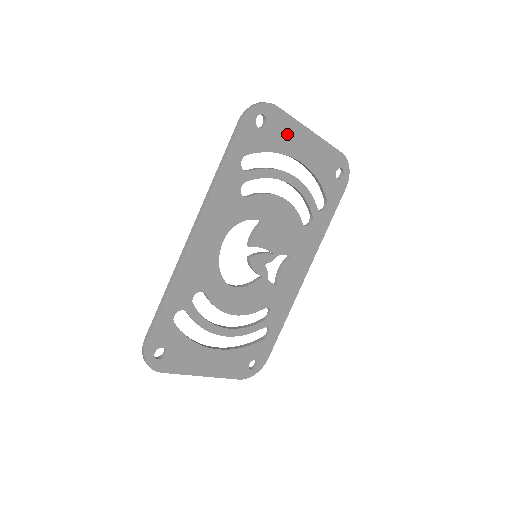
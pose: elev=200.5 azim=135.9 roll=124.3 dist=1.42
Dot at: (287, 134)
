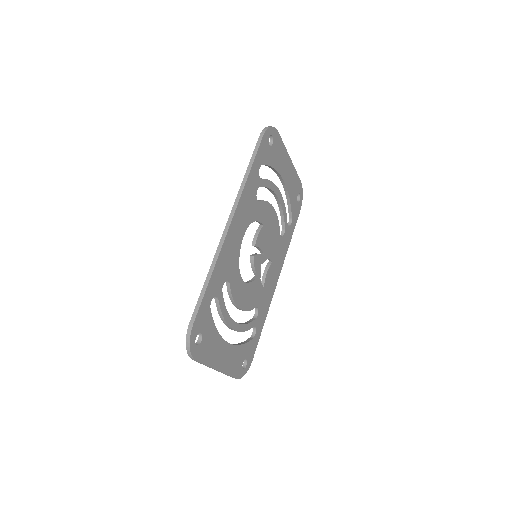
Dot at: (280, 156)
